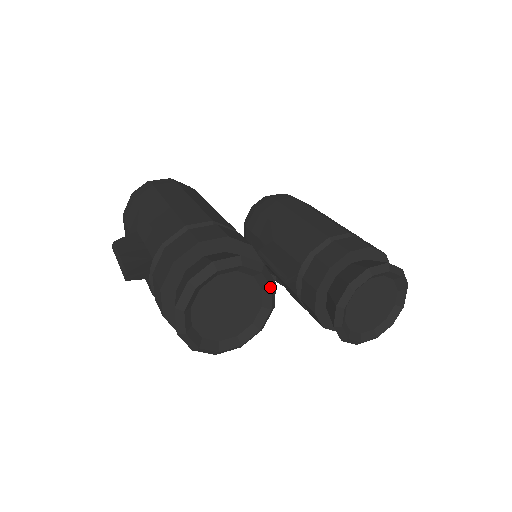
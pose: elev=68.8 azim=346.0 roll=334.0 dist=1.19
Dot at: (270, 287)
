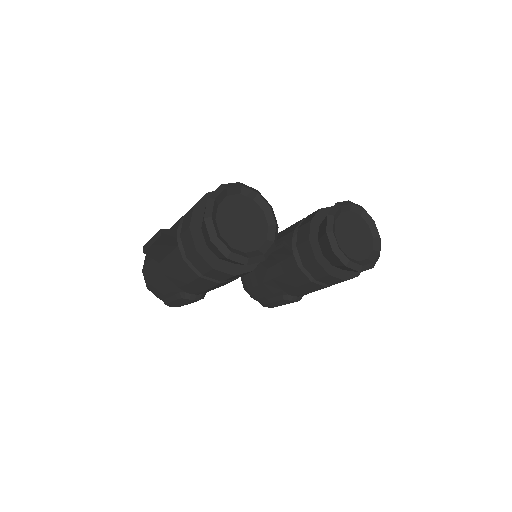
Dot at: (268, 206)
